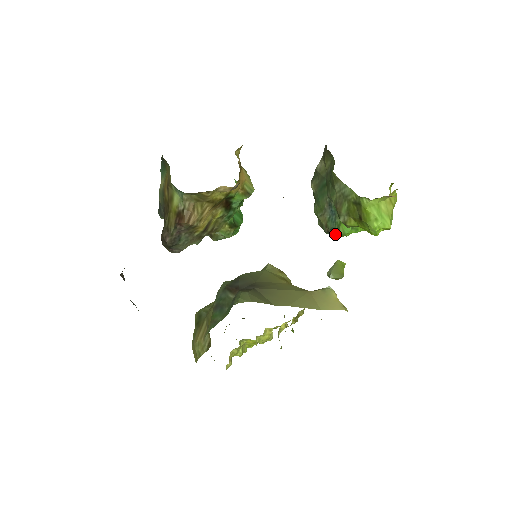
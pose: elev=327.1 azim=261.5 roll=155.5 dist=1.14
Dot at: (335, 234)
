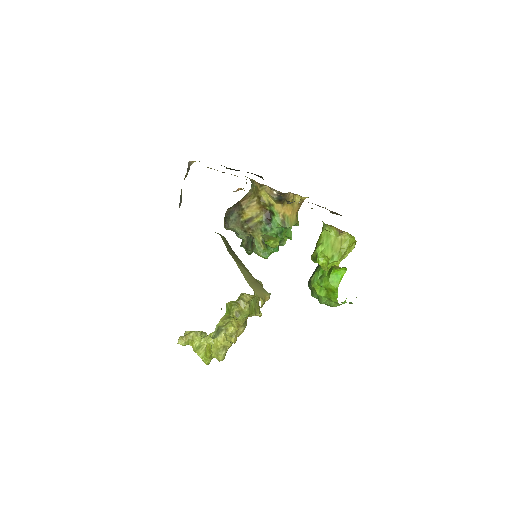
Dot at: (310, 284)
